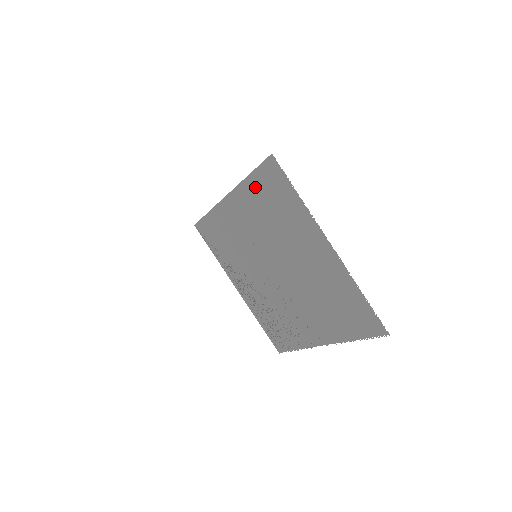
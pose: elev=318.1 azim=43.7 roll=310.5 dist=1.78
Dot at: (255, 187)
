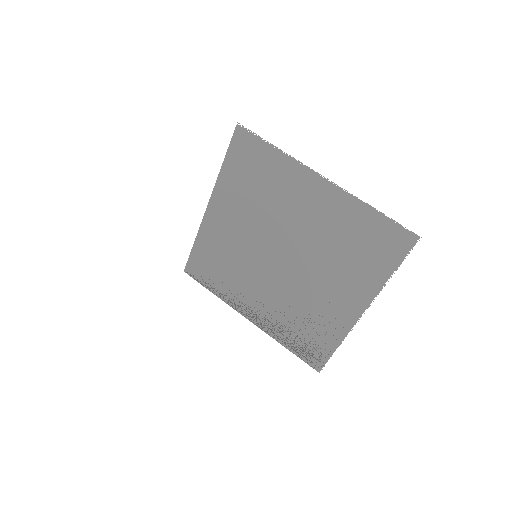
Dot at: (232, 172)
